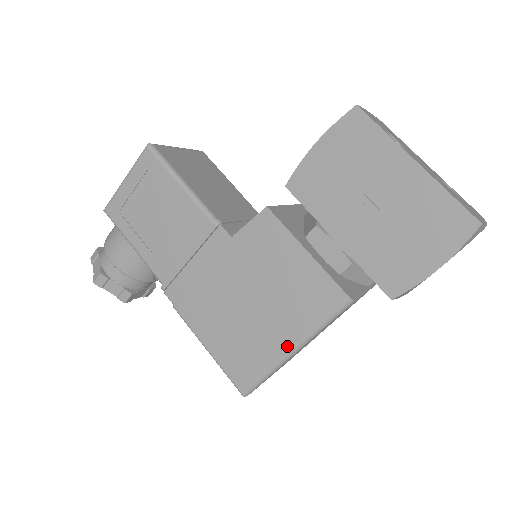
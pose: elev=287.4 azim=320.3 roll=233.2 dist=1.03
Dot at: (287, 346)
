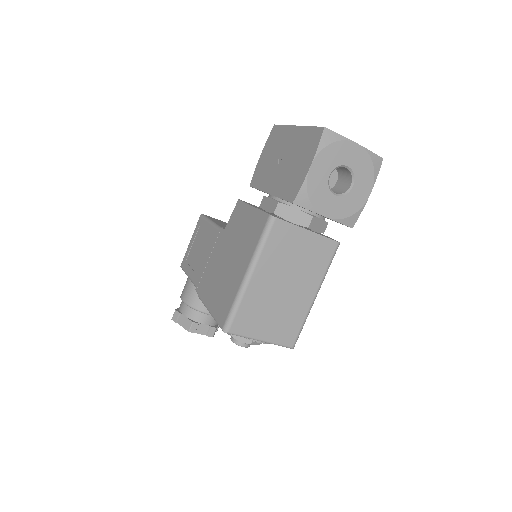
Dot at: (244, 273)
